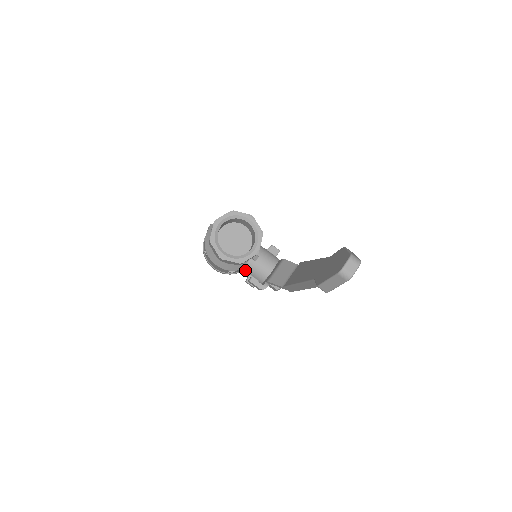
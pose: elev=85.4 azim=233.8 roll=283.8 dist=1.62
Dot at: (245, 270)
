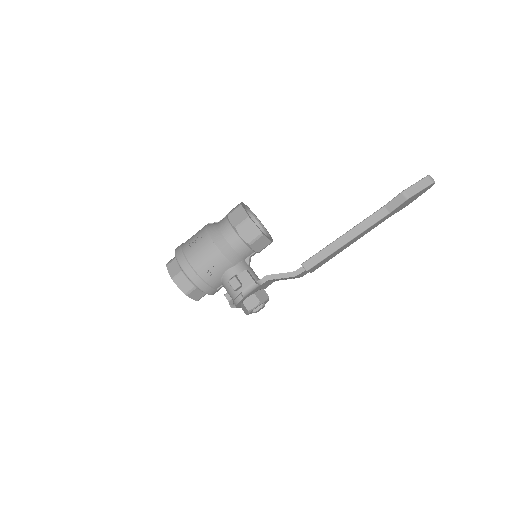
Dot at: (234, 269)
